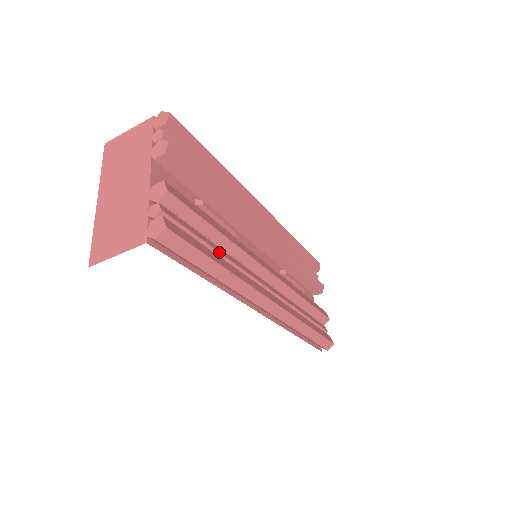
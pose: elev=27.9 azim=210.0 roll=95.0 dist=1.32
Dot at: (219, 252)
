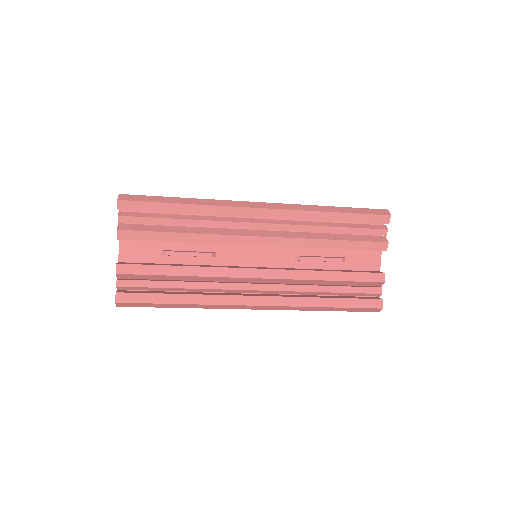
Dot at: (183, 288)
